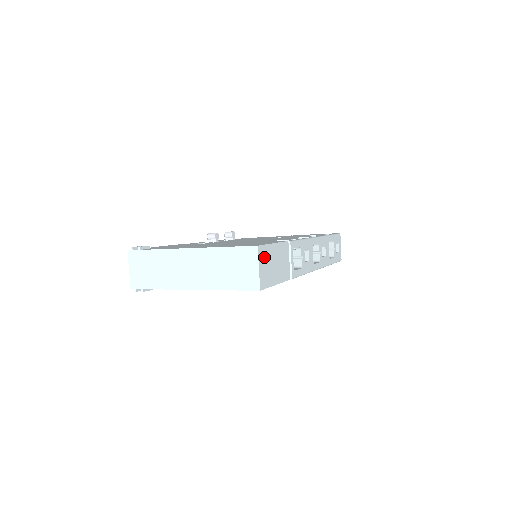
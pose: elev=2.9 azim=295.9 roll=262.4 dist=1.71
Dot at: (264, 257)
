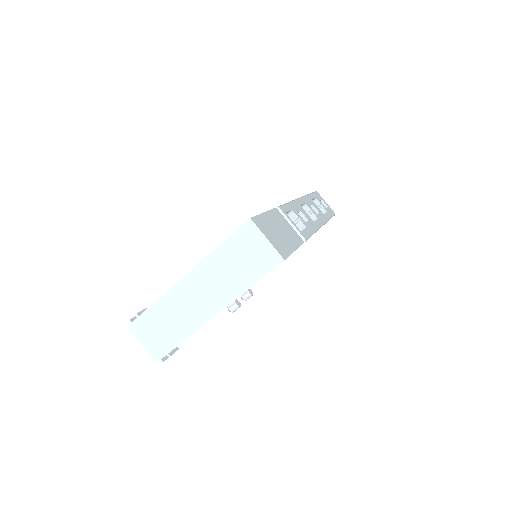
Dot at: (264, 227)
